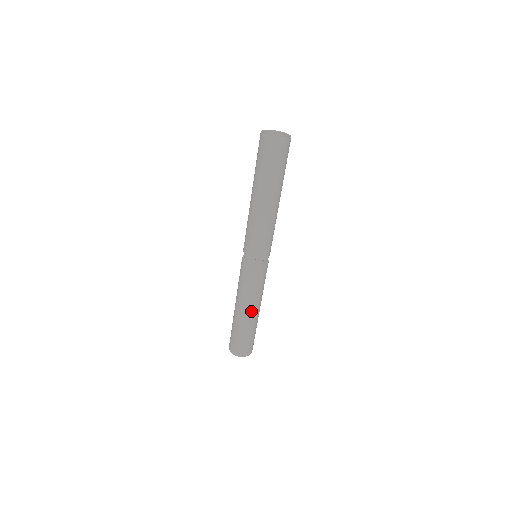
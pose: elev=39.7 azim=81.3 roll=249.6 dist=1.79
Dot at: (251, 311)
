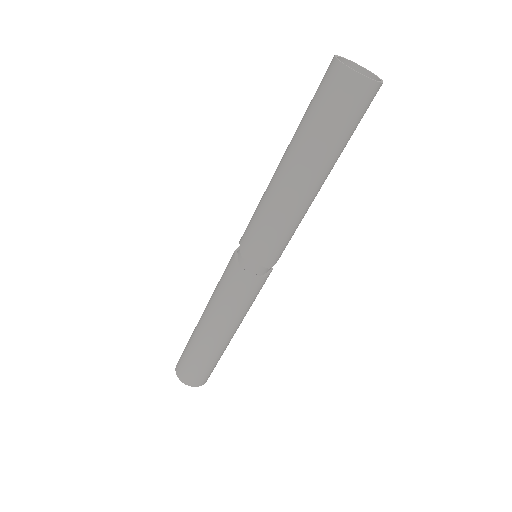
Dot at: (222, 332)
